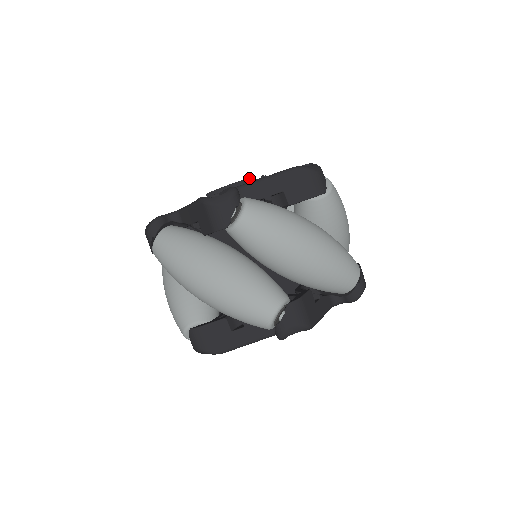
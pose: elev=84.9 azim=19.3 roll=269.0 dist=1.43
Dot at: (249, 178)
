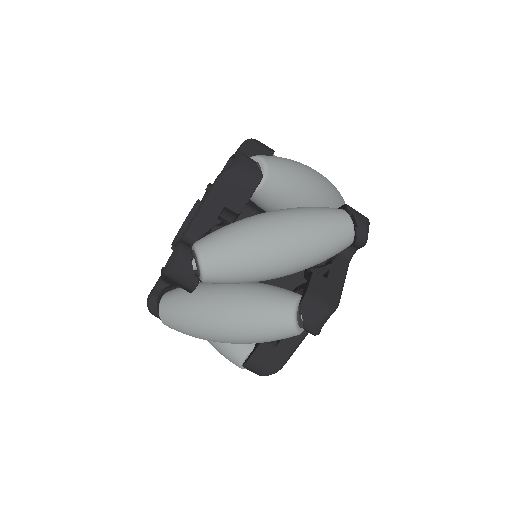
Dot at: (193, 206)
